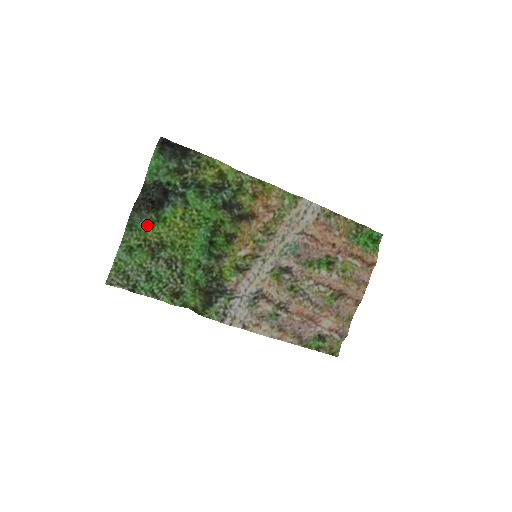
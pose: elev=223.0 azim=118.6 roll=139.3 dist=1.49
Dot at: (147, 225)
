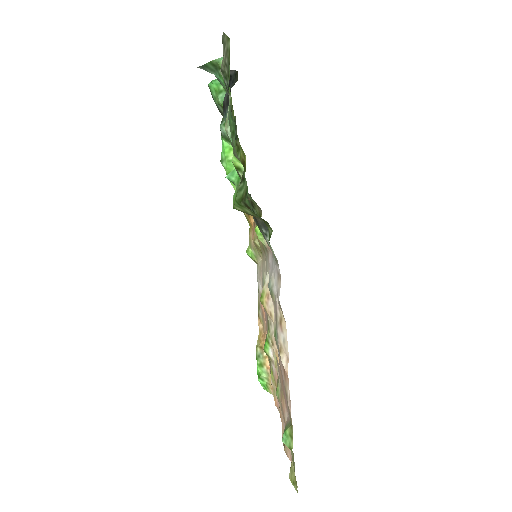
Dot at: occluded
